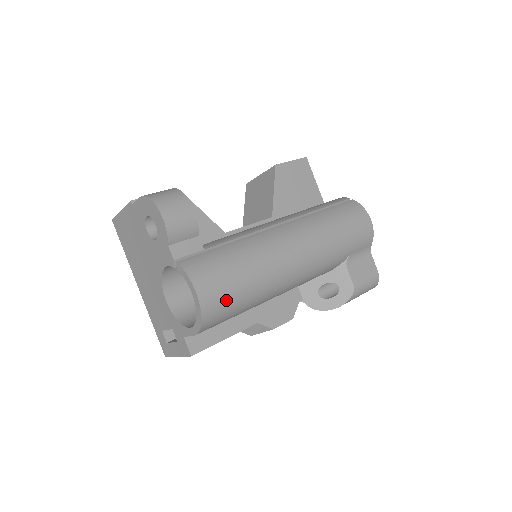
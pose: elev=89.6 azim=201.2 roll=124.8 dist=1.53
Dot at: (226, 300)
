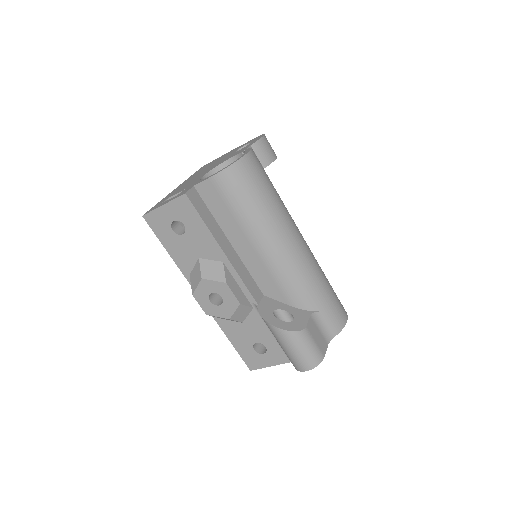
Dot at: (253, 180)
